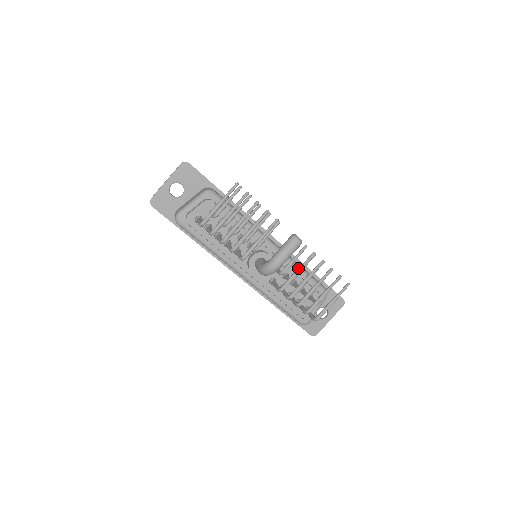
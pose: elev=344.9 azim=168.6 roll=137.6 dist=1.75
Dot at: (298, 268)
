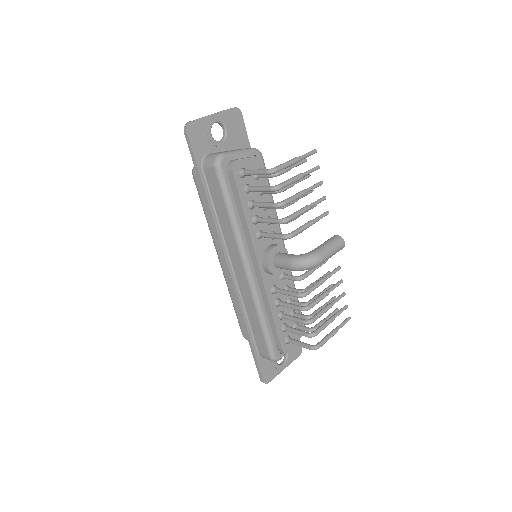
Dot at: (324, 277)
